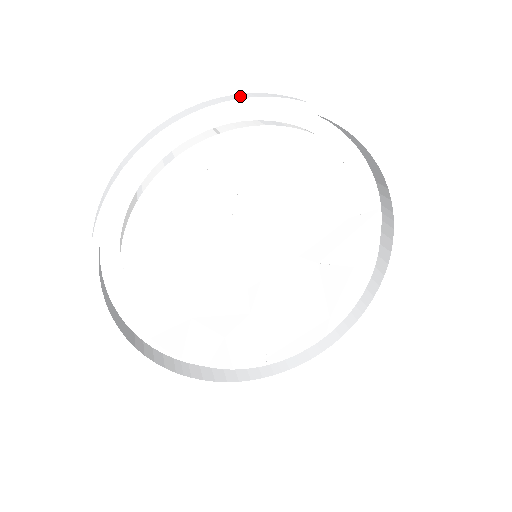
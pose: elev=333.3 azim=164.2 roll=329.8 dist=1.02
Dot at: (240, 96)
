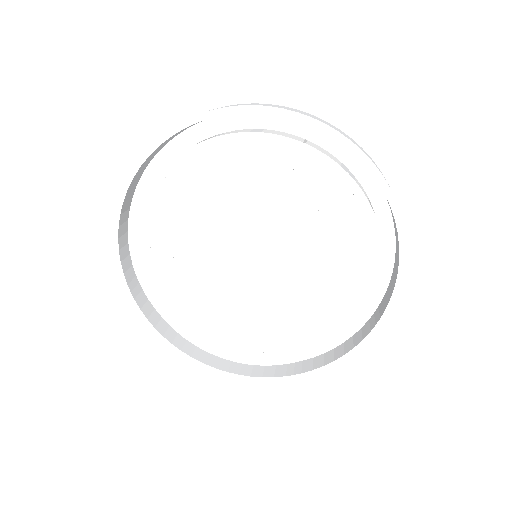
Dot at: (342, 132)
